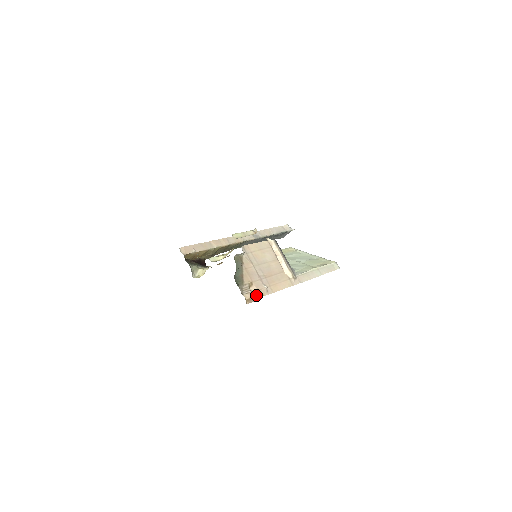
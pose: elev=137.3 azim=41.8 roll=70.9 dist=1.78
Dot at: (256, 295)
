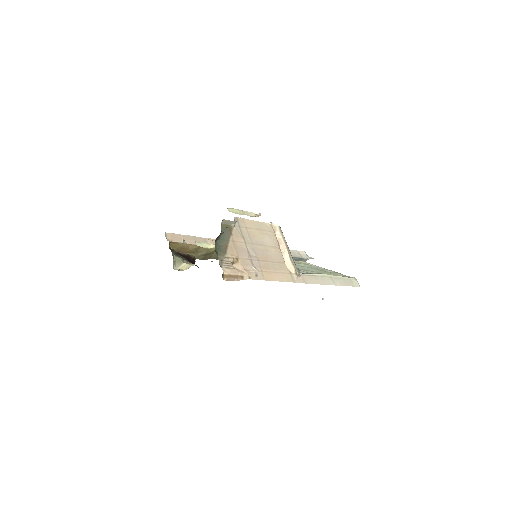
Dot at: (240, 274)
